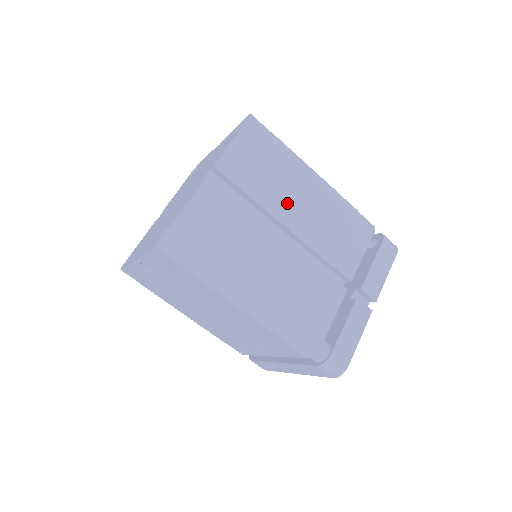
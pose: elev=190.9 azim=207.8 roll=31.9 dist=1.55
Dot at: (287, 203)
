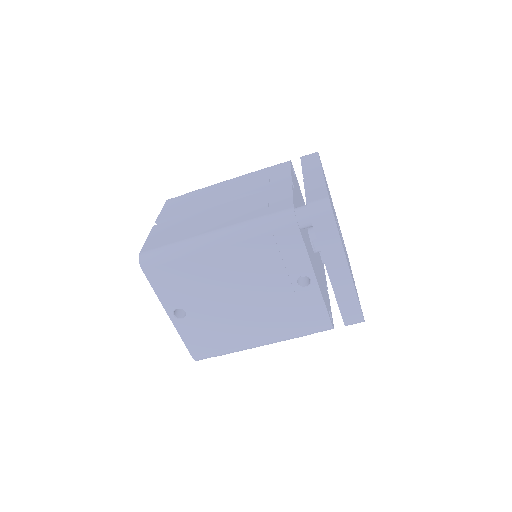
Dot at: (214, 197)
